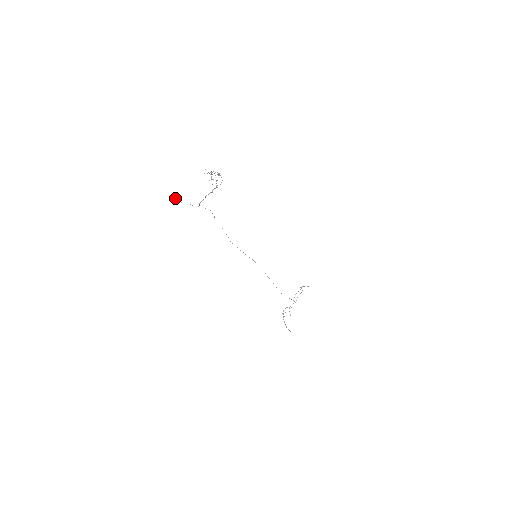
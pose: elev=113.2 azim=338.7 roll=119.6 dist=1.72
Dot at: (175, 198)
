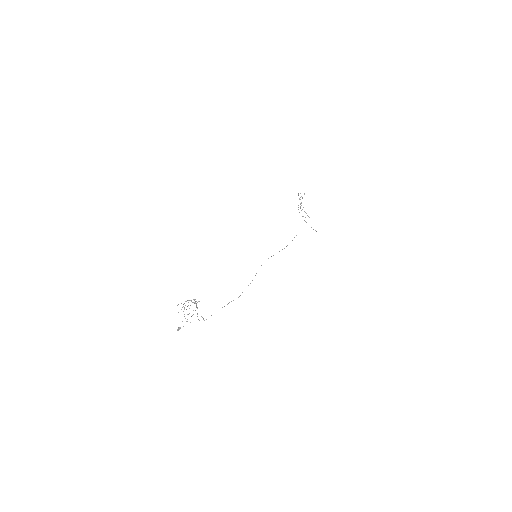
Dot at: (179, 329)
